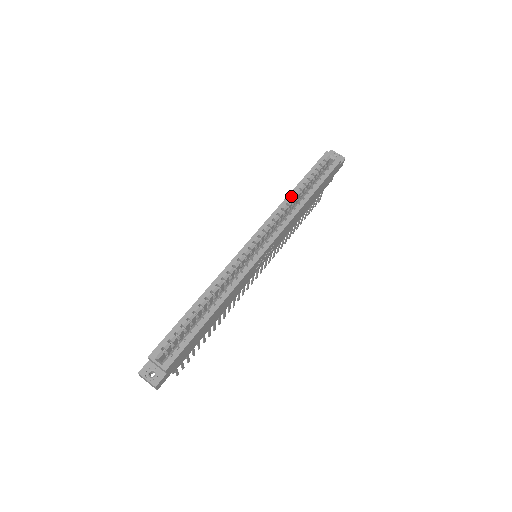
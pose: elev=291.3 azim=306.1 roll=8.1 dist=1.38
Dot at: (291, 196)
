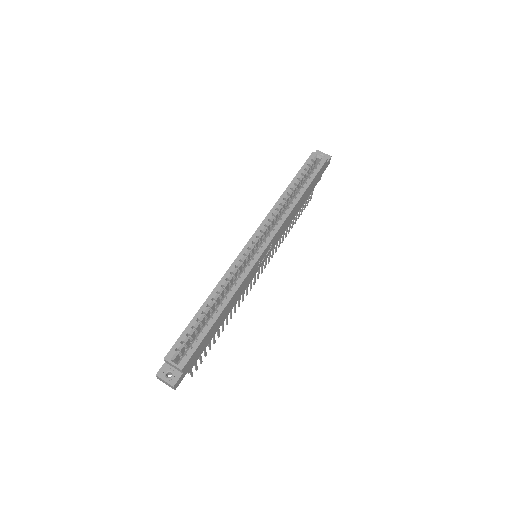
Dot at: (284, 196)
